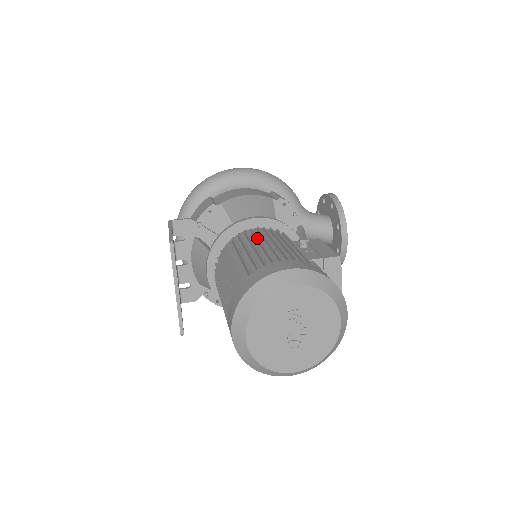
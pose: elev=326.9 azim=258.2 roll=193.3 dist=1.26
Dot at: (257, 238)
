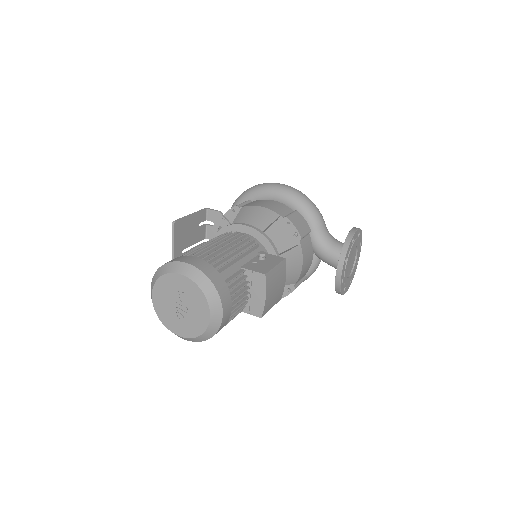
Dot at: (222, 239)
